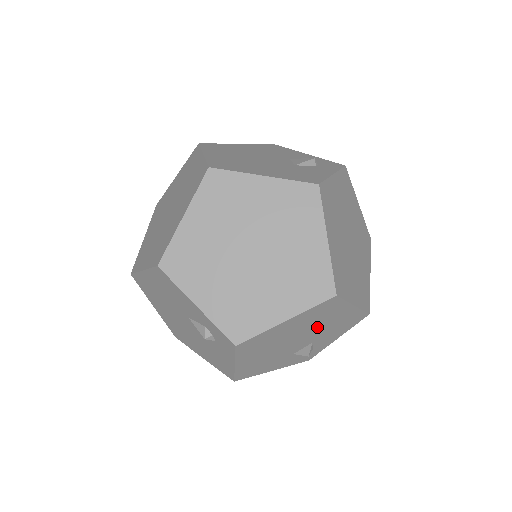
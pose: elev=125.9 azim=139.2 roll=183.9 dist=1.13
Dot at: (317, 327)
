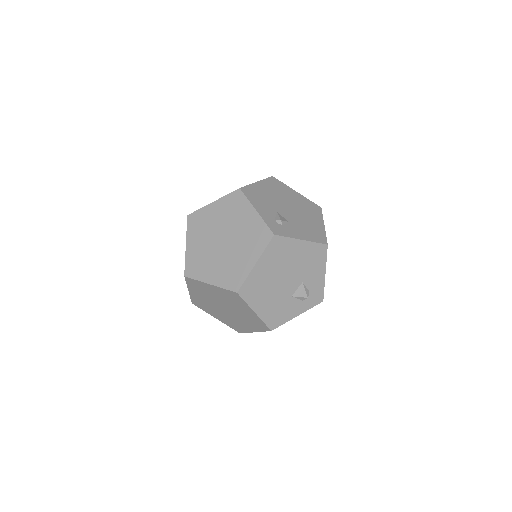
Dot at: occluded
